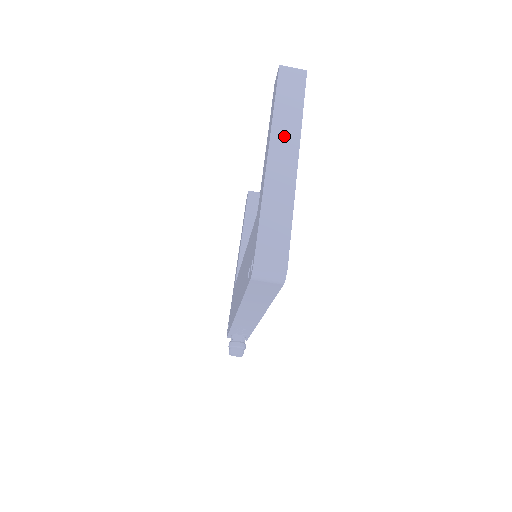
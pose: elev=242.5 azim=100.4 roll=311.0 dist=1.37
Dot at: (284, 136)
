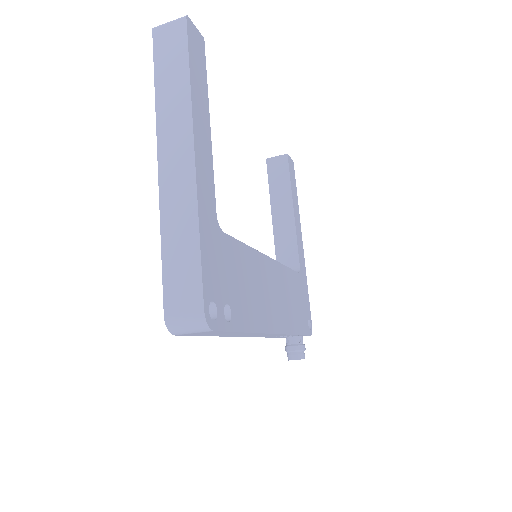
Dot at: (172, 127)
